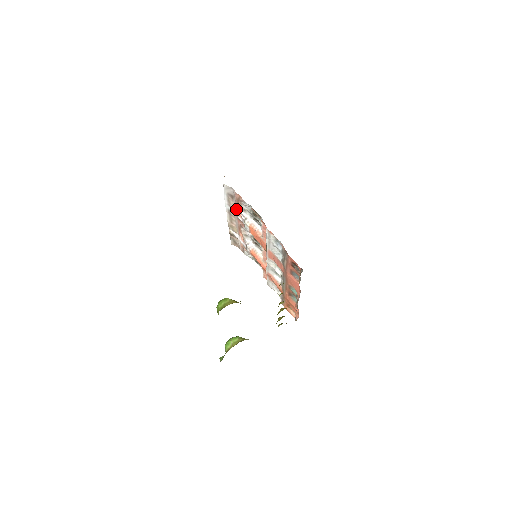
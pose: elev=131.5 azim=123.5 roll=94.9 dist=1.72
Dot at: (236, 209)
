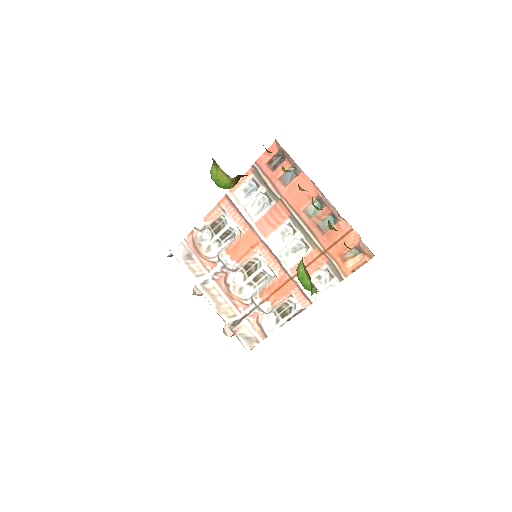
Dot at: (204, 267)
